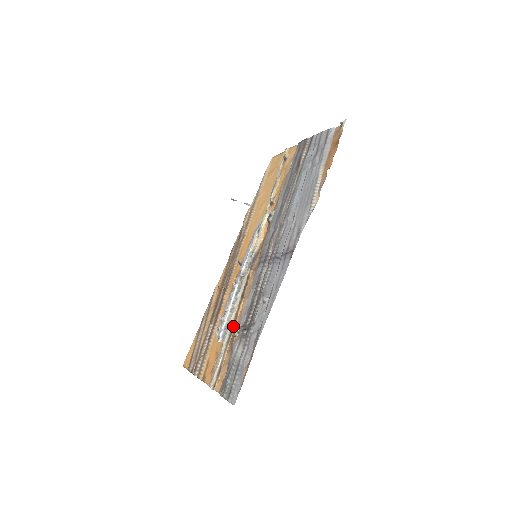
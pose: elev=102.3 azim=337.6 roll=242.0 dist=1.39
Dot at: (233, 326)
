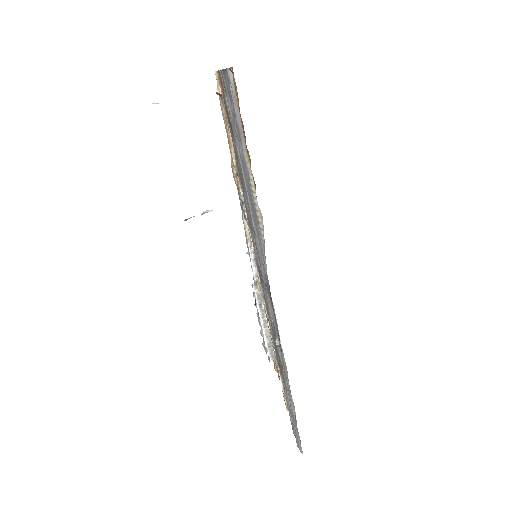
Dot at: occluded
